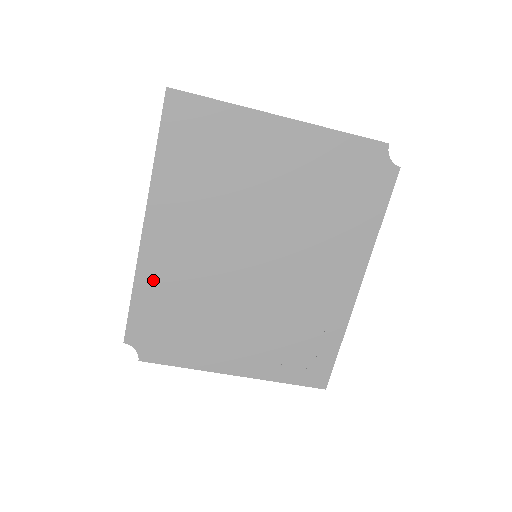
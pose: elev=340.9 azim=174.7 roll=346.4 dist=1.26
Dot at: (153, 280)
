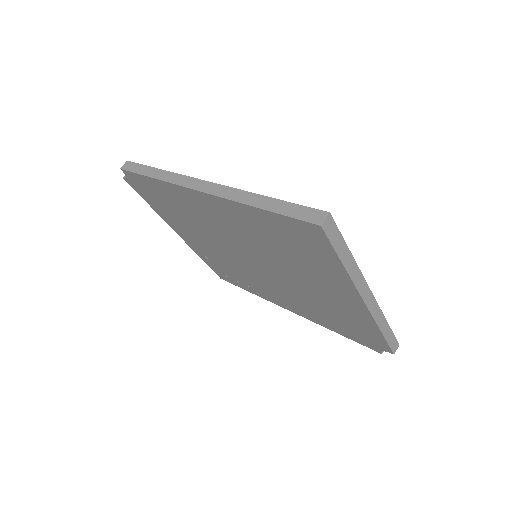
Dot at: (174, 193)
